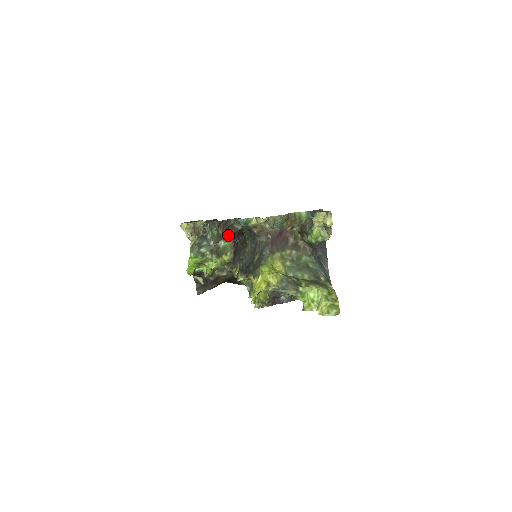
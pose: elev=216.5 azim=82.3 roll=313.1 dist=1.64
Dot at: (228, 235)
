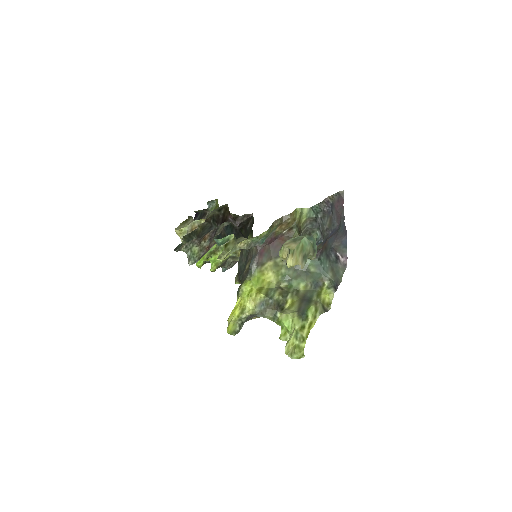
Dot at: occluded
